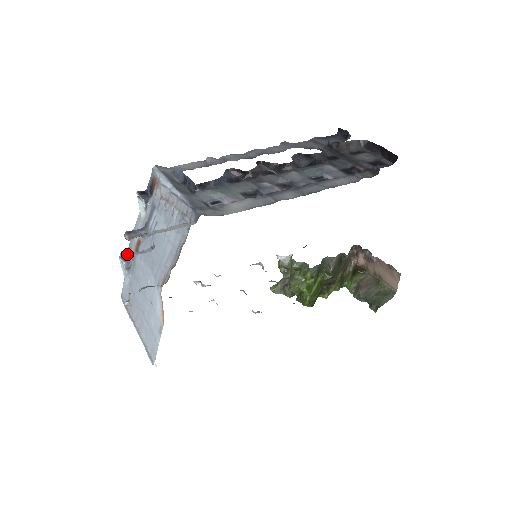
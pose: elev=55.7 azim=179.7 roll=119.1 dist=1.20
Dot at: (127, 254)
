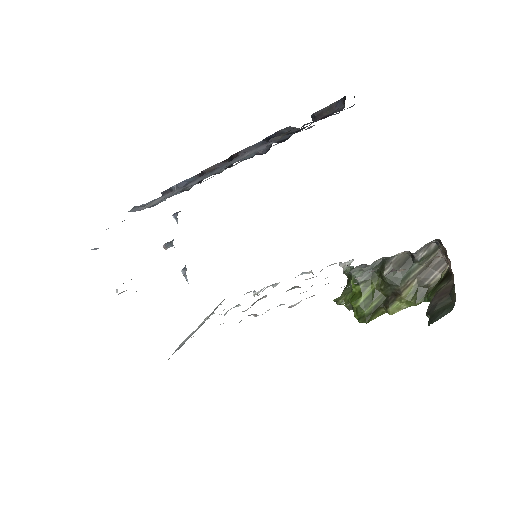
Dot at: (95, 249)
